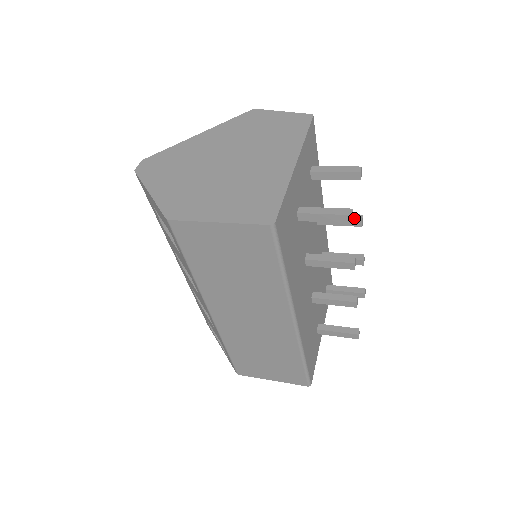
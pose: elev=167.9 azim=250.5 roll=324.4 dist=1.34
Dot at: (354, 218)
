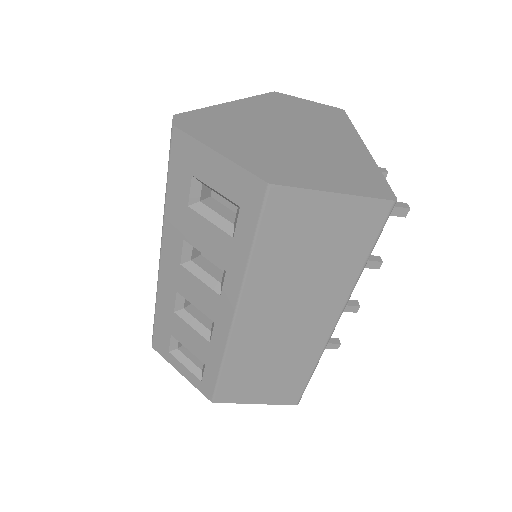
Dot at: occluded
